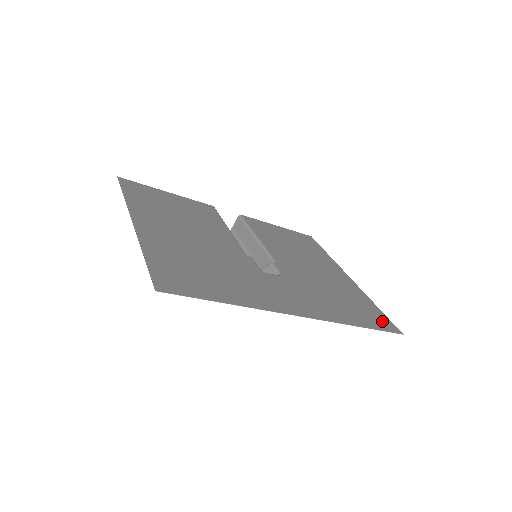
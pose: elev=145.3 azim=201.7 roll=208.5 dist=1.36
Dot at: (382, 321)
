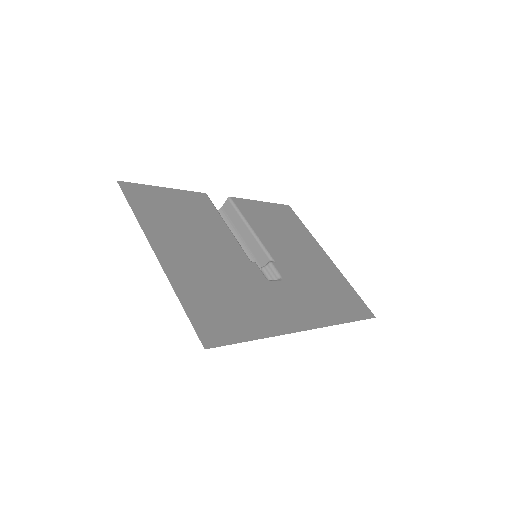
Dot at: (360, 307)
